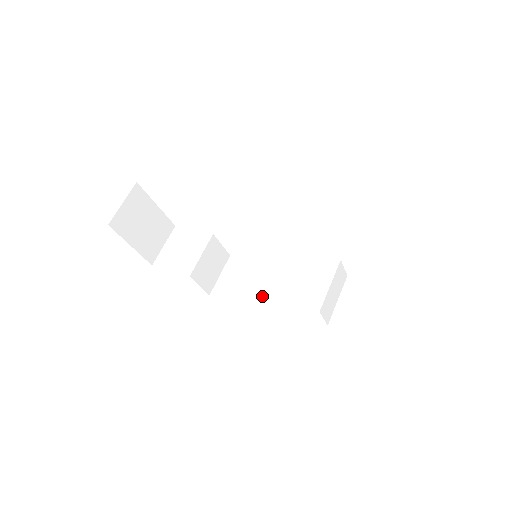
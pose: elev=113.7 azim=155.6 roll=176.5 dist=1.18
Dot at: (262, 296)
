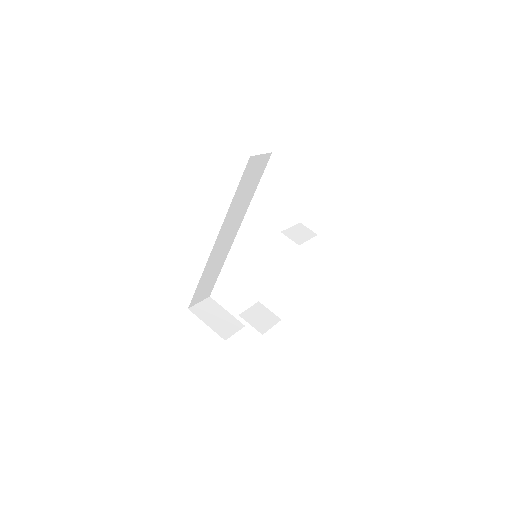
Dot at: occluded
